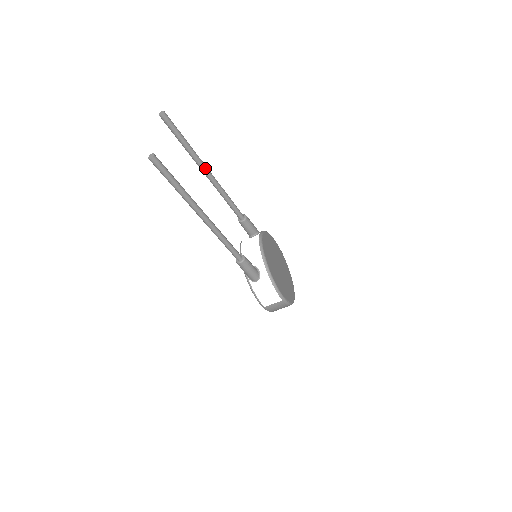
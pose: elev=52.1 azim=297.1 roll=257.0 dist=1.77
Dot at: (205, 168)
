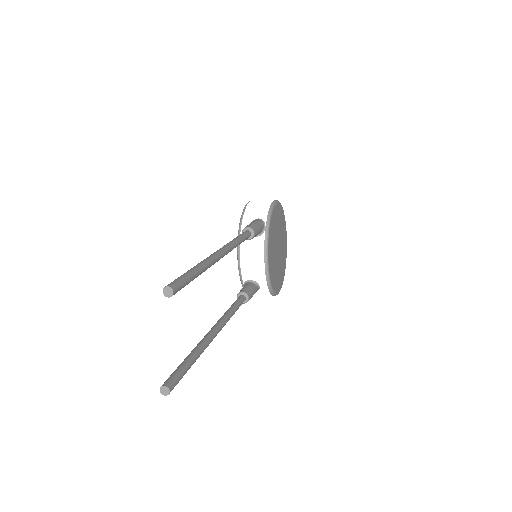
Dot at: (217, 261)
